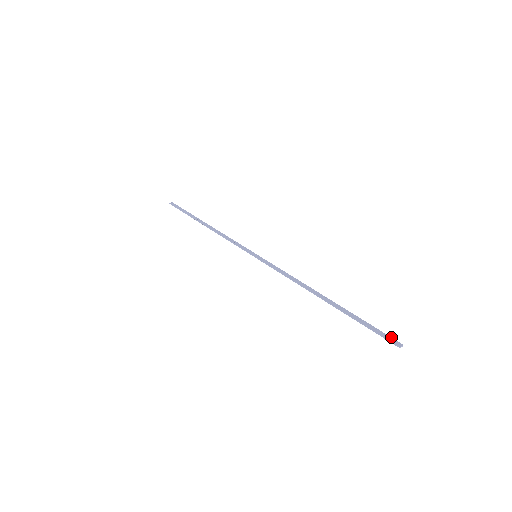
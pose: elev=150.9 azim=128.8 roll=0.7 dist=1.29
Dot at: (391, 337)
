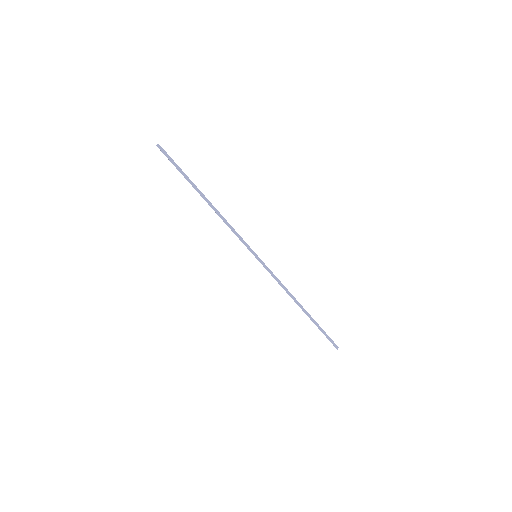
Dot at: occluded
